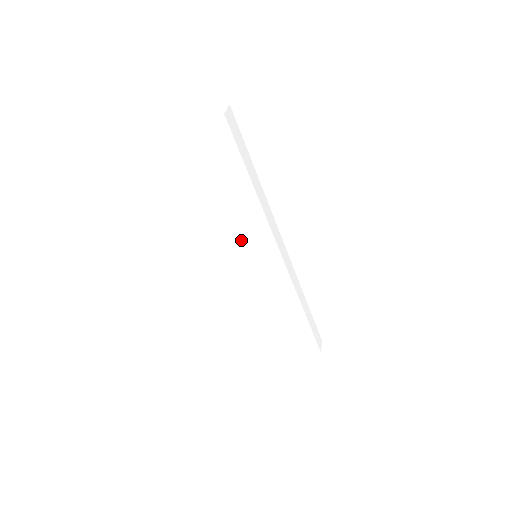
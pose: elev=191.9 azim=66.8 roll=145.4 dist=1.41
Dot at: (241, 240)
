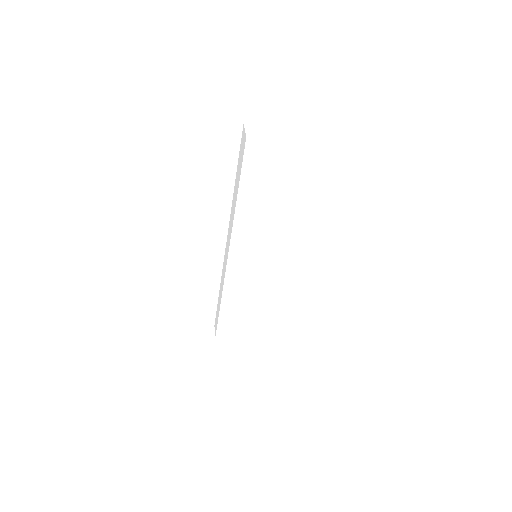
Dot at: (259, 244)
